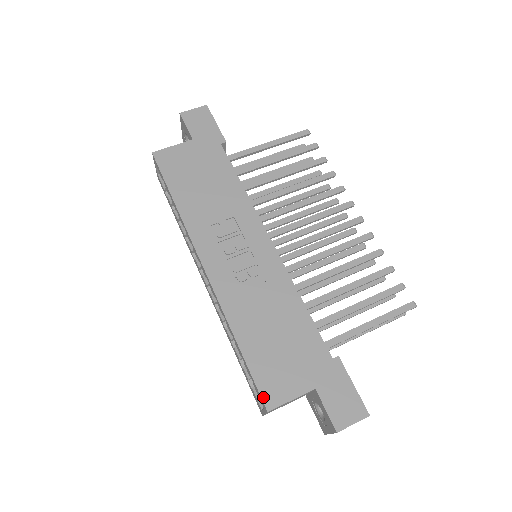
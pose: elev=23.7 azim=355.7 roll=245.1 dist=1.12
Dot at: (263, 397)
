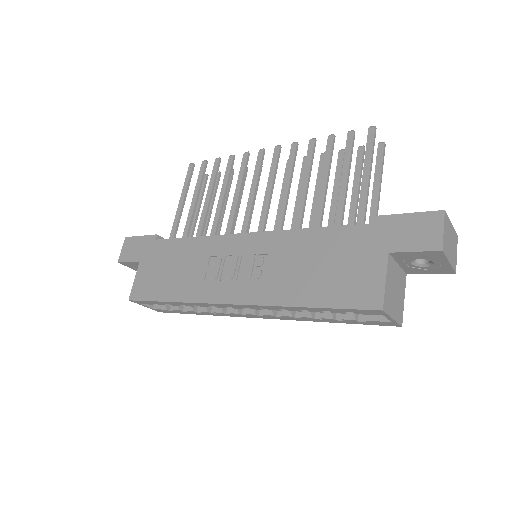
Dot at: (366, 308)
